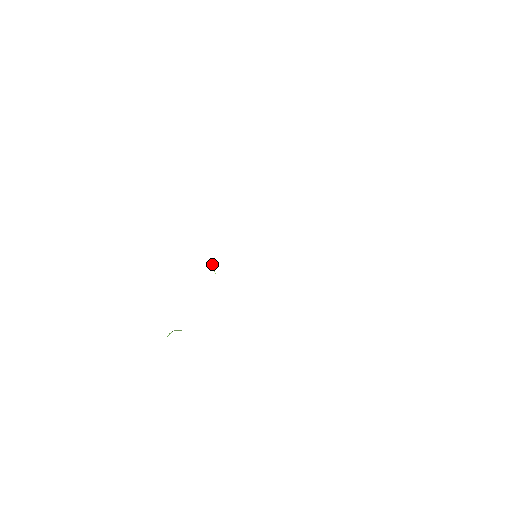
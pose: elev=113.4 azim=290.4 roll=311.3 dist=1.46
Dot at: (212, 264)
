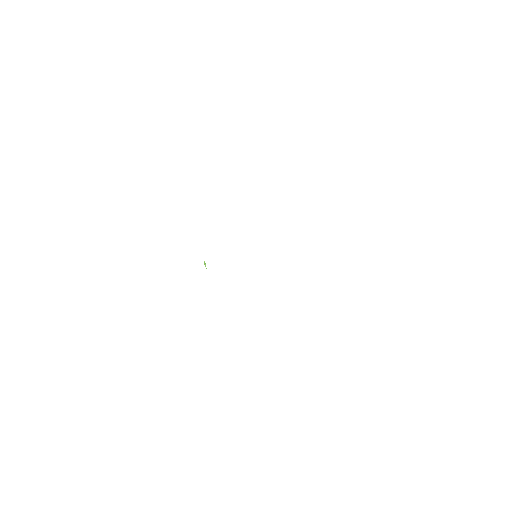
Dot at: occluded
